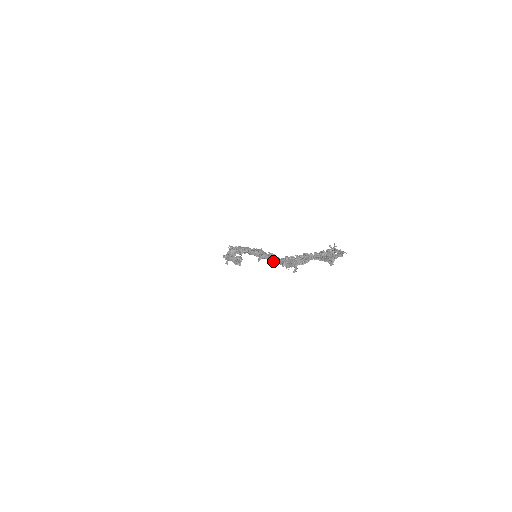
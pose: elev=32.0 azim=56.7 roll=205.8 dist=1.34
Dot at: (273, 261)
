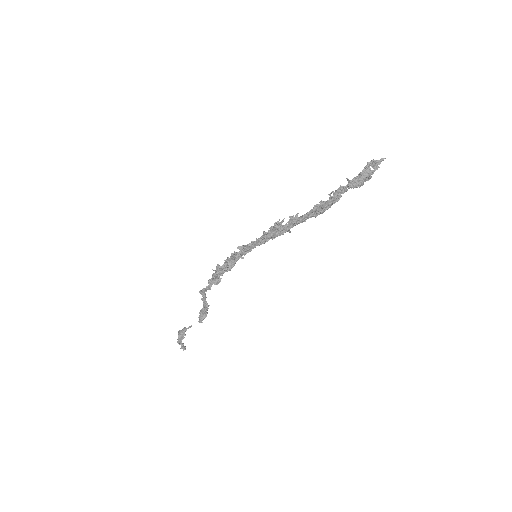
Dot at: (297, 221)
